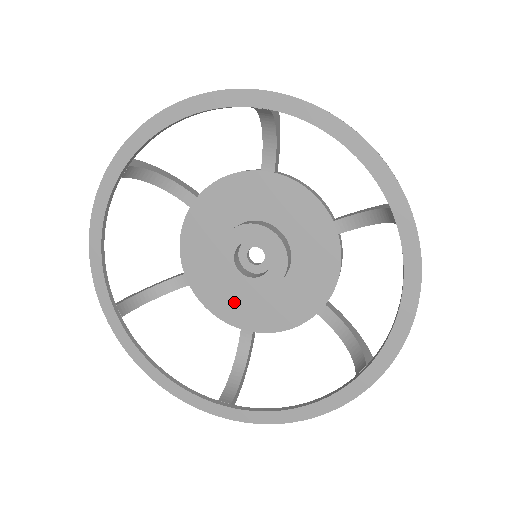
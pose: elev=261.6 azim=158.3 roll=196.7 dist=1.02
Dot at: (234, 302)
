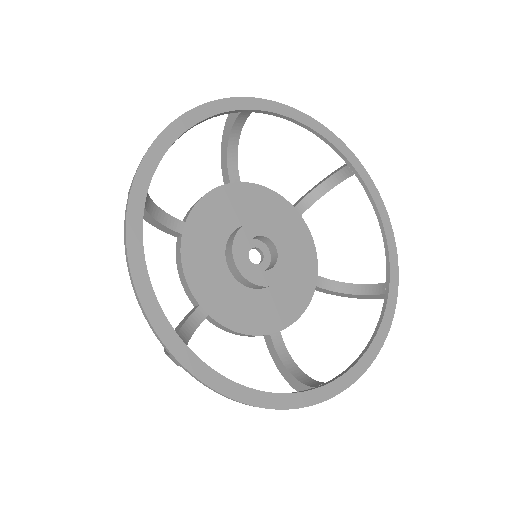
Dot at: (211, 278)
